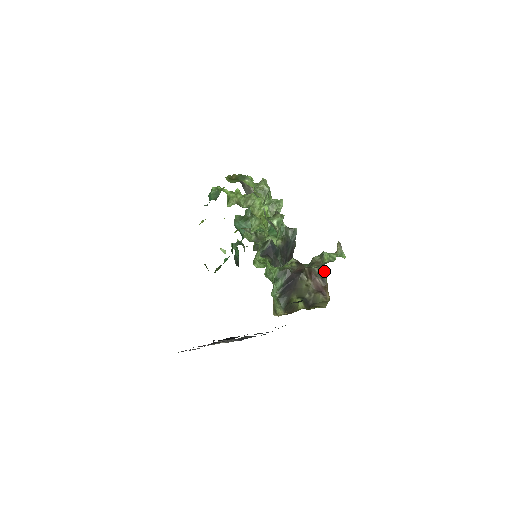
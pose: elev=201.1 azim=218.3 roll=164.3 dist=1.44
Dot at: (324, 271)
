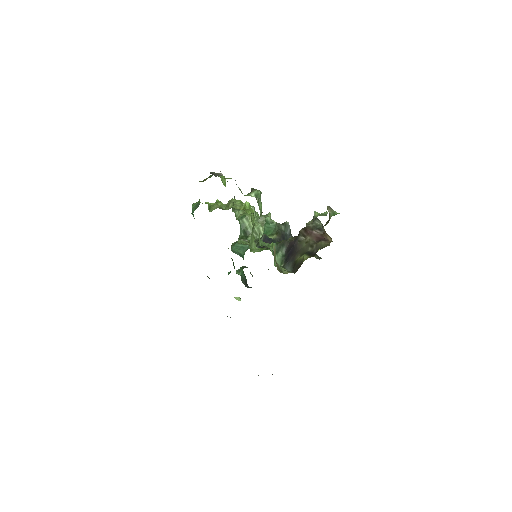
Dot at: (318, 222)
